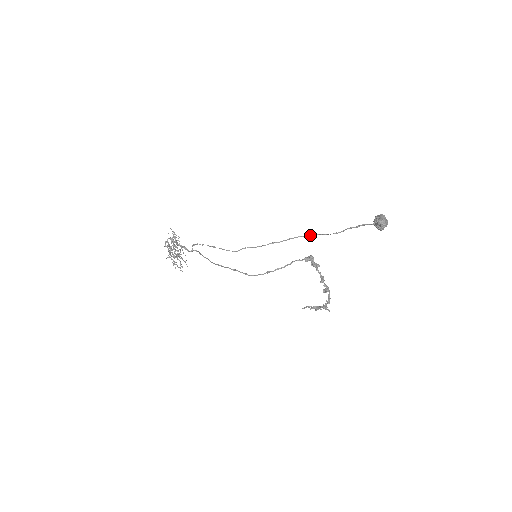
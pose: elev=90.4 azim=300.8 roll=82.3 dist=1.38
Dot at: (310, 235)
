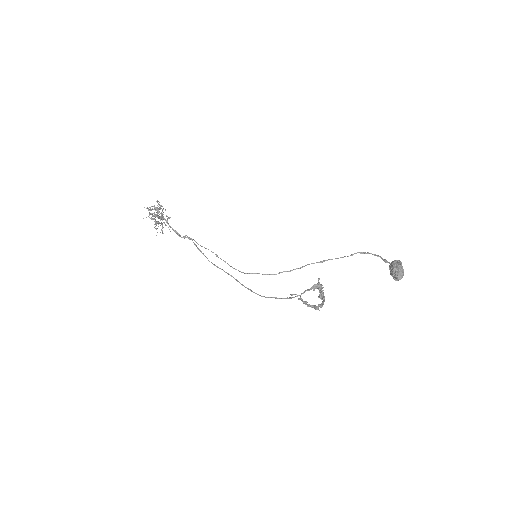
Dot at: (321, 262)
